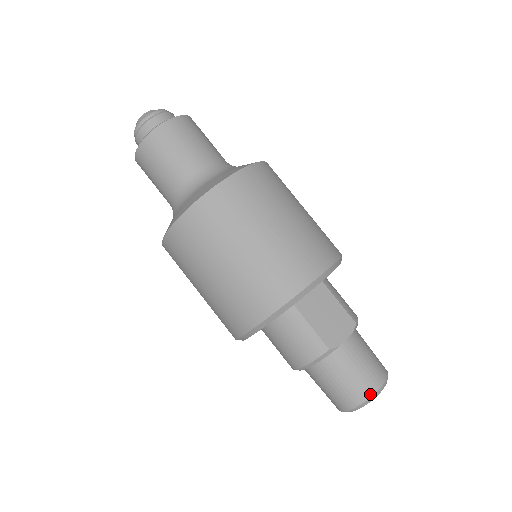
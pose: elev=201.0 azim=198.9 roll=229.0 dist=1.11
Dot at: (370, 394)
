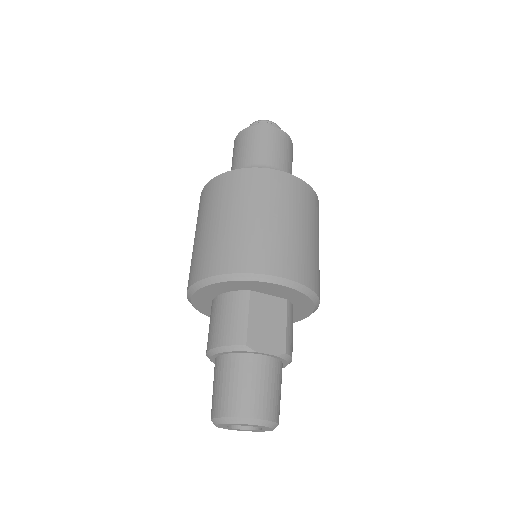
Dot at: (247, 415)
